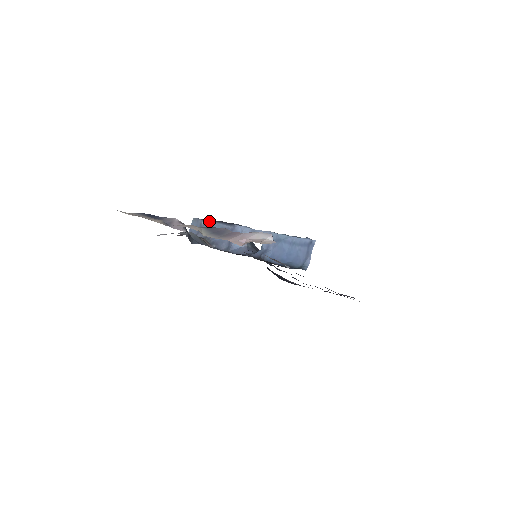
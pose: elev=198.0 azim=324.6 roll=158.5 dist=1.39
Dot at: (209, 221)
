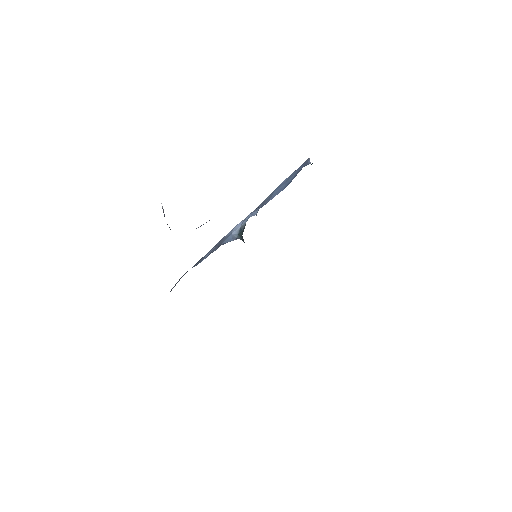
Dot at: occluded
